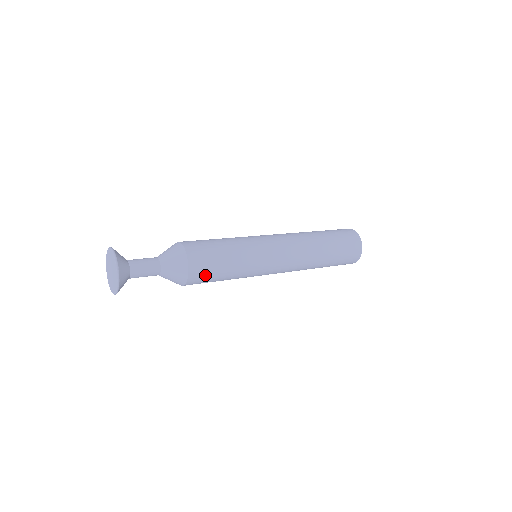
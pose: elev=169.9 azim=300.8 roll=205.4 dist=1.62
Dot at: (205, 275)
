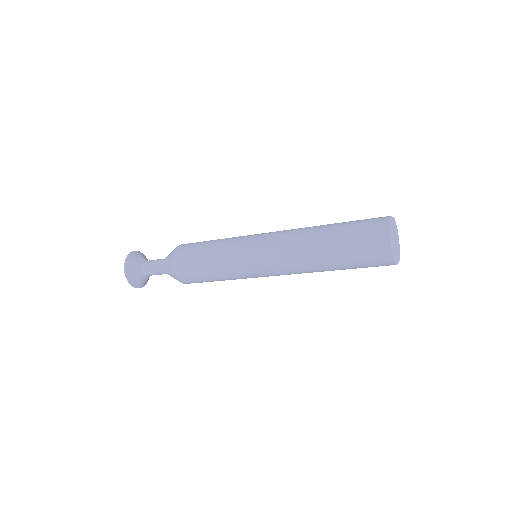
Dot at: (190, 275)
